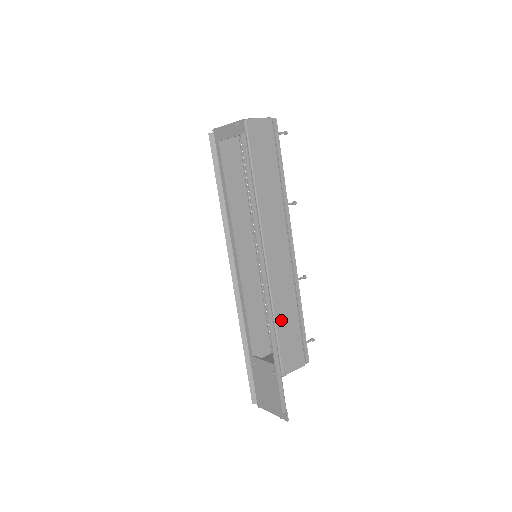
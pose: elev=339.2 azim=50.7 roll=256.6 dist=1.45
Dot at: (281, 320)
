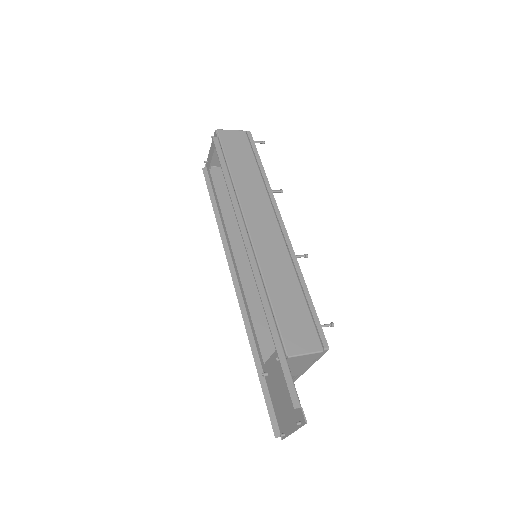
Dot at: (276, 291)
